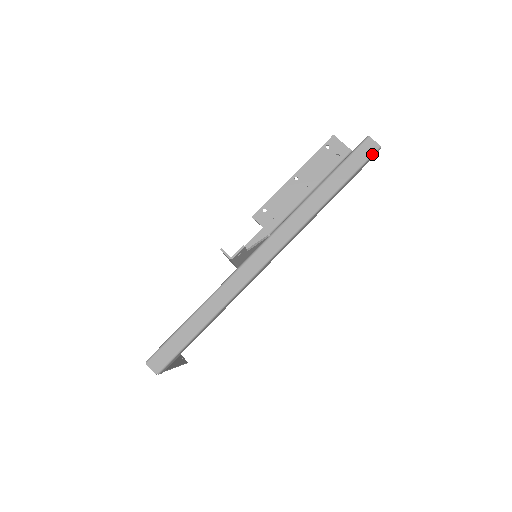
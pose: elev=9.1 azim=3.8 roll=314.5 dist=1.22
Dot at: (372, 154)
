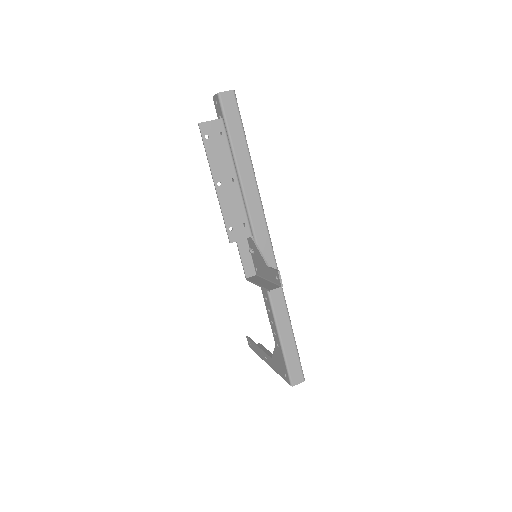
Dot at: (236, 103)
